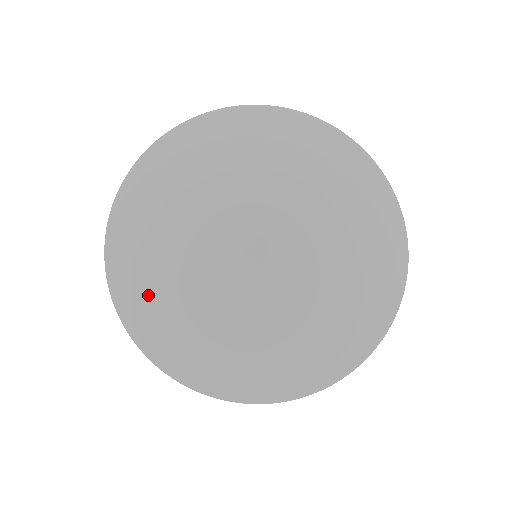
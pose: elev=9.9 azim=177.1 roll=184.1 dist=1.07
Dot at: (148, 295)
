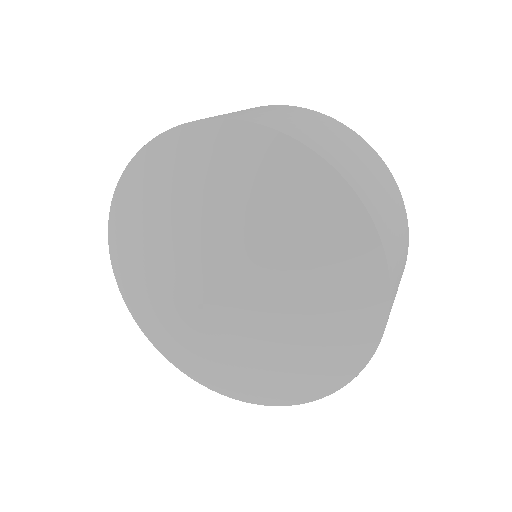
Dot at: (135, 293)
